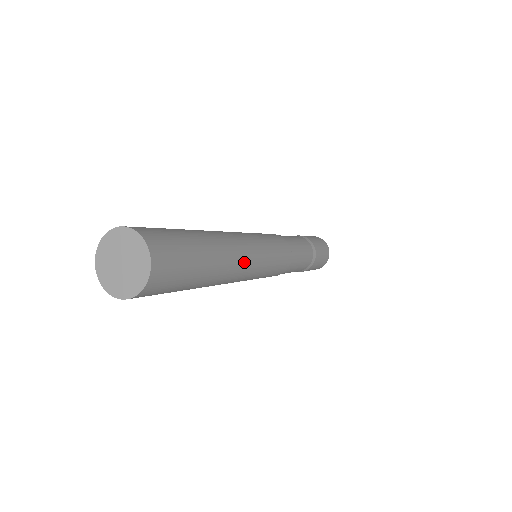
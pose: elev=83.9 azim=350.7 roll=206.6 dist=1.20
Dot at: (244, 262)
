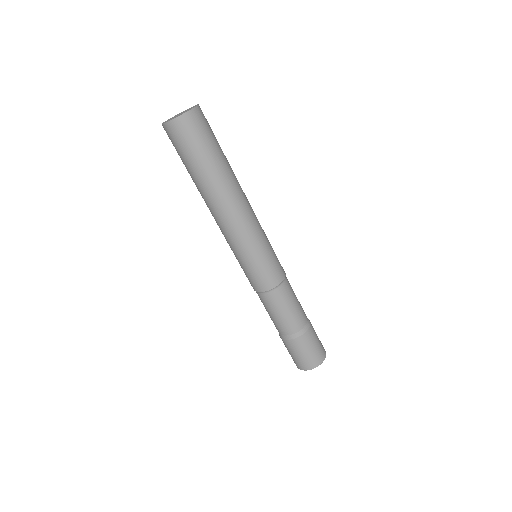
Dot at: (241, 210)
